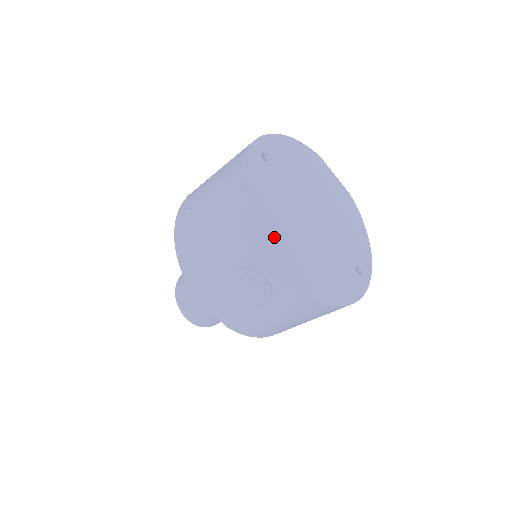
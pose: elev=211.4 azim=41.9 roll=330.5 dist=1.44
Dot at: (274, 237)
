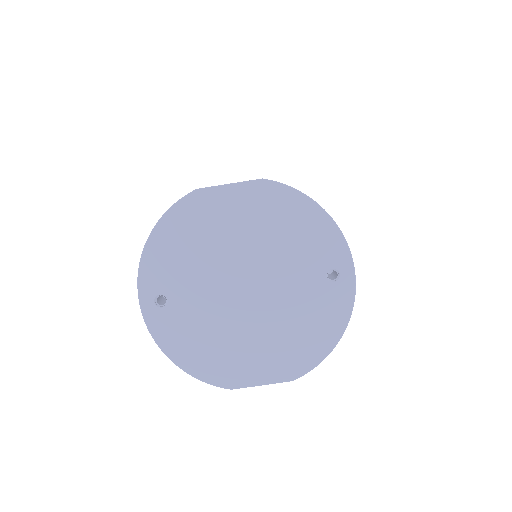
Dot at: (232, 372)
